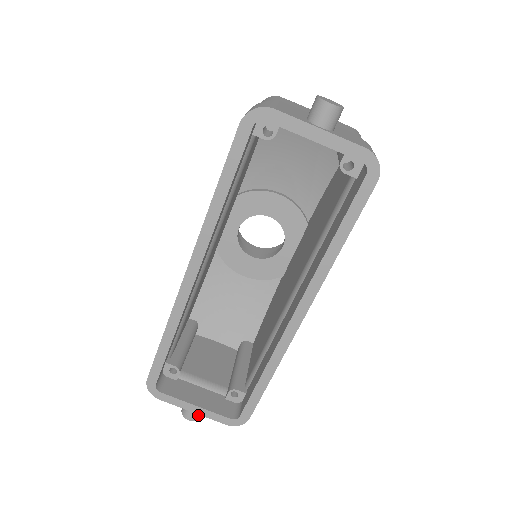
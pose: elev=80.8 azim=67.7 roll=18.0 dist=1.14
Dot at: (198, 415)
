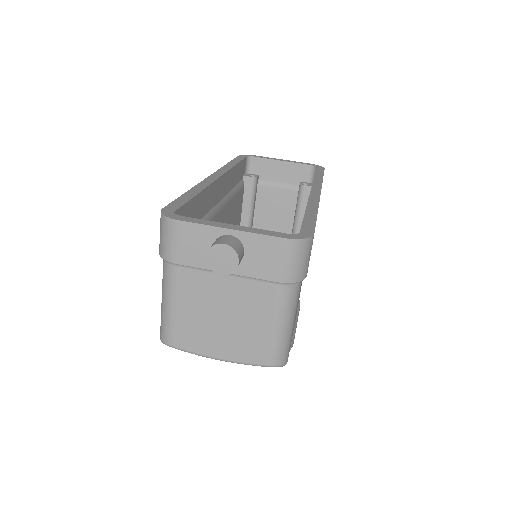
Dot at: (237, 246)
